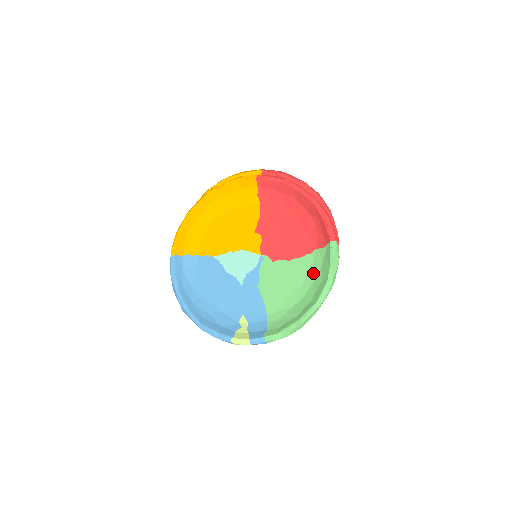
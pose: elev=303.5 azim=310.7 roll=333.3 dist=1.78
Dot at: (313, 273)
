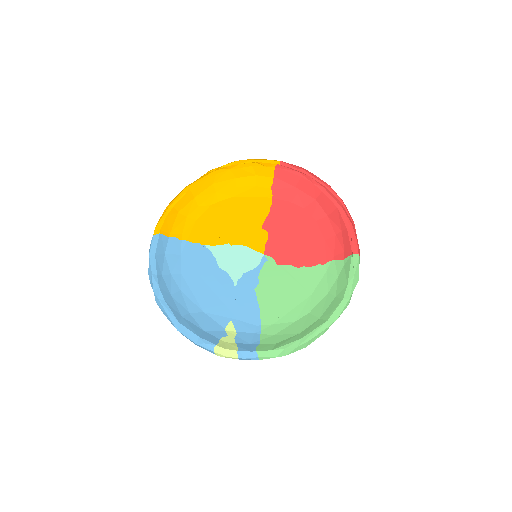
Dot at: (325, 287)
